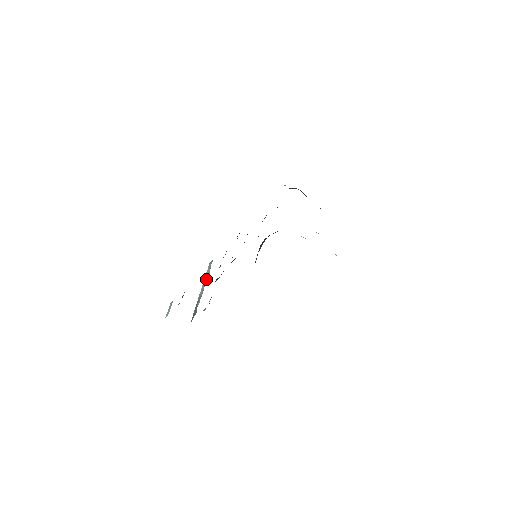
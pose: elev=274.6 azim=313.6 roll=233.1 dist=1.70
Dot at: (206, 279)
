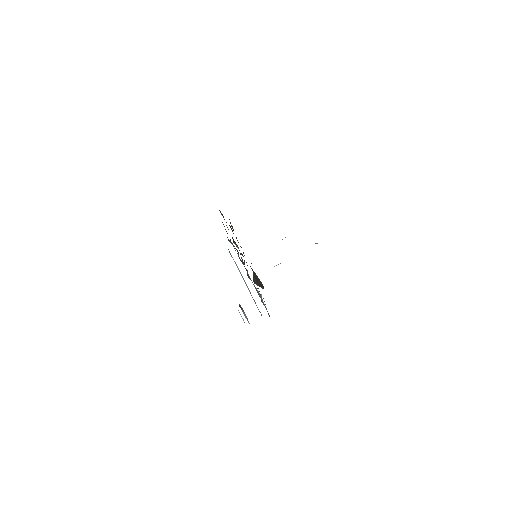
Dot at: occluded
